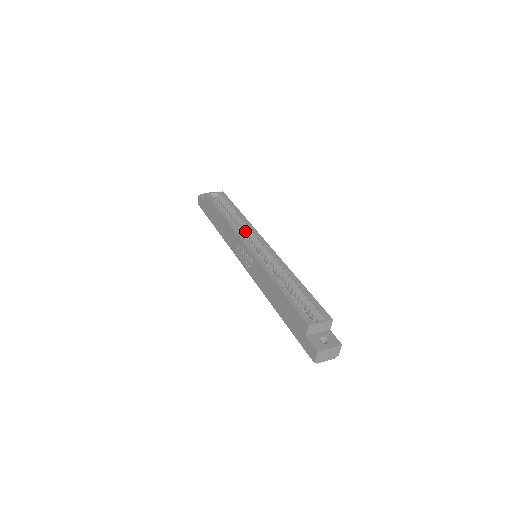
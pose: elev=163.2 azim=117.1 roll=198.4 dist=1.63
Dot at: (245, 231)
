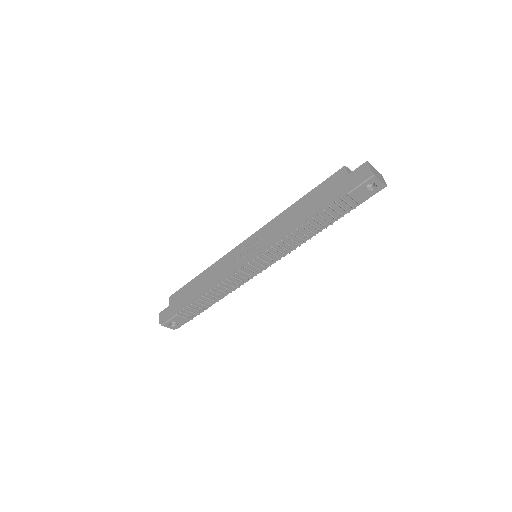
Dot at: occluded
